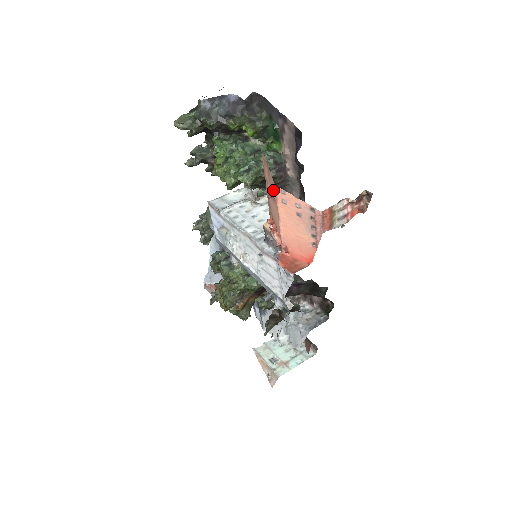
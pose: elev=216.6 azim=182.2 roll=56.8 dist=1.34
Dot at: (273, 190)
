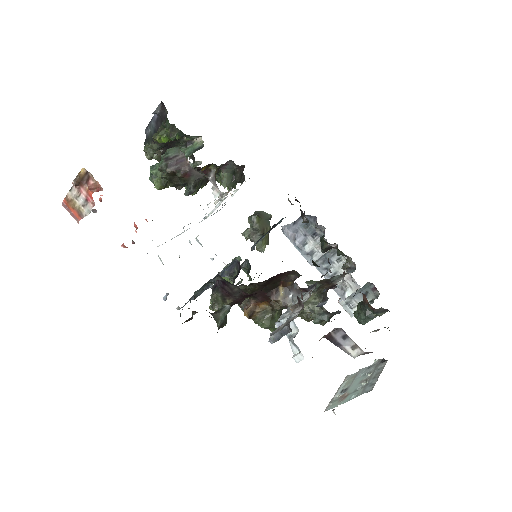
Dot at: occluded
